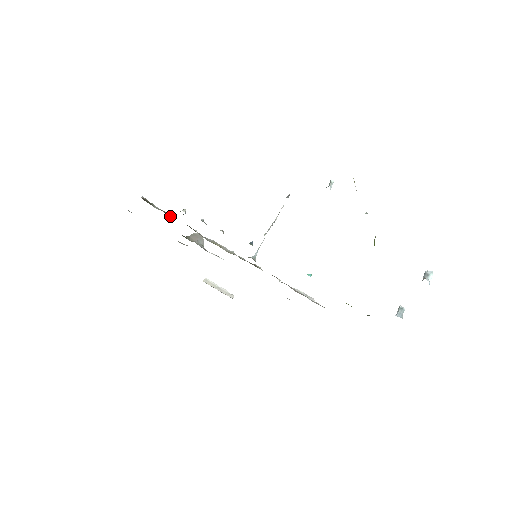
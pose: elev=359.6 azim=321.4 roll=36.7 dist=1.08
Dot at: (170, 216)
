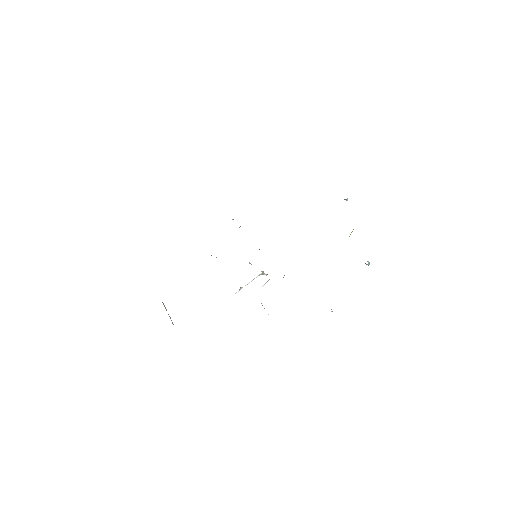
Dot at: occluded
